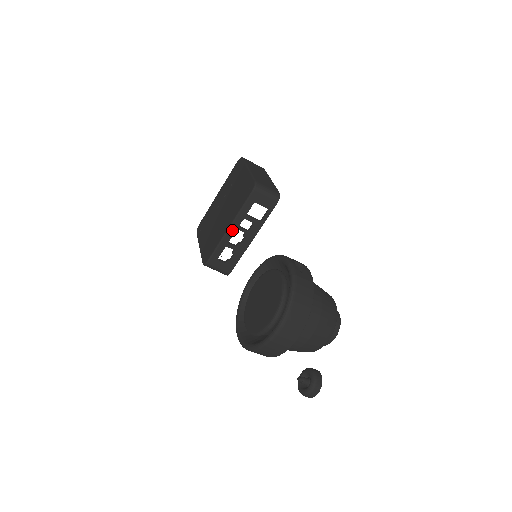
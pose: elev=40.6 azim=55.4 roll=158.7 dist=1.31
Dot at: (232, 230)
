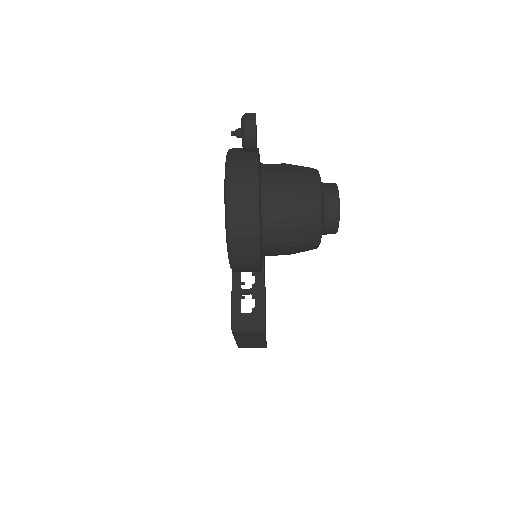
Dot at: (236, 274)
